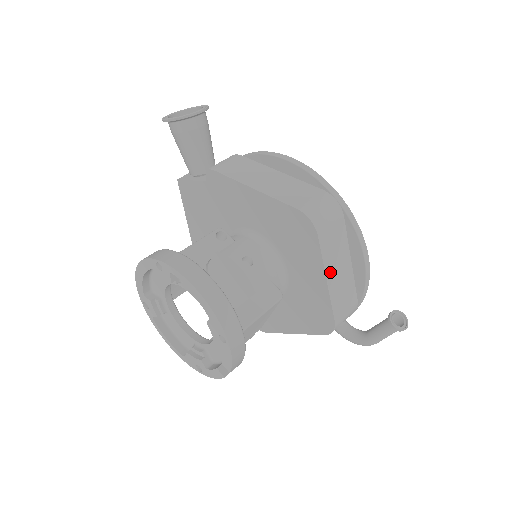
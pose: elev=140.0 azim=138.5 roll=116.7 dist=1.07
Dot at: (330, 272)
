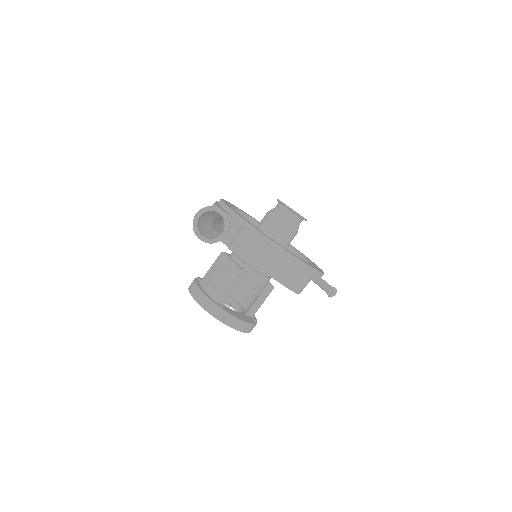
Dot at: occluded
